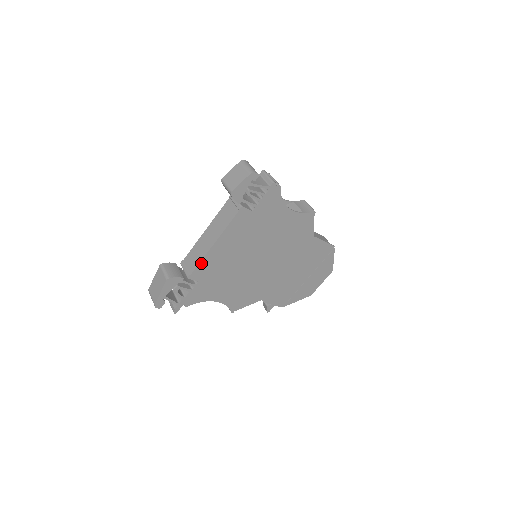
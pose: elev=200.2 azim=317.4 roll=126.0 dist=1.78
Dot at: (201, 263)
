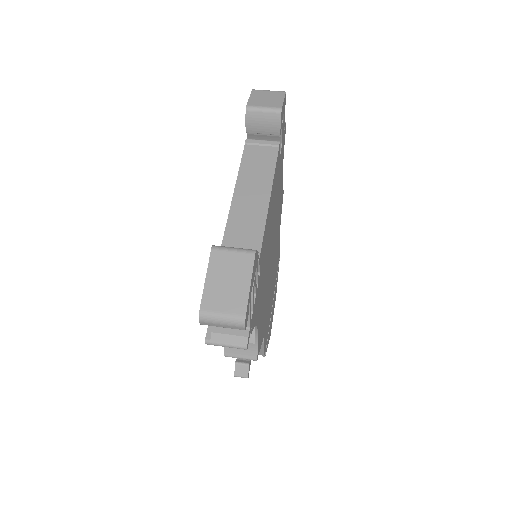
Dot at: (264, 231)
